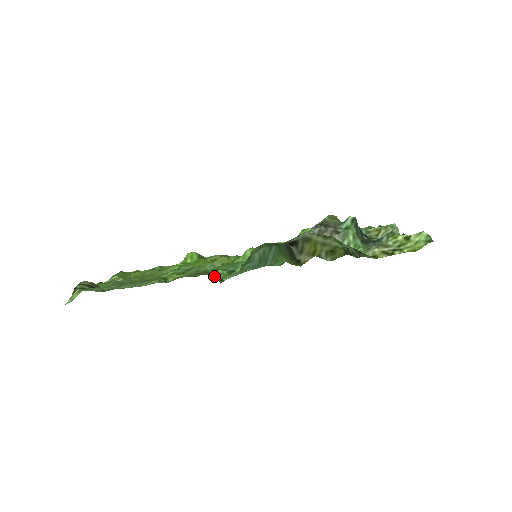
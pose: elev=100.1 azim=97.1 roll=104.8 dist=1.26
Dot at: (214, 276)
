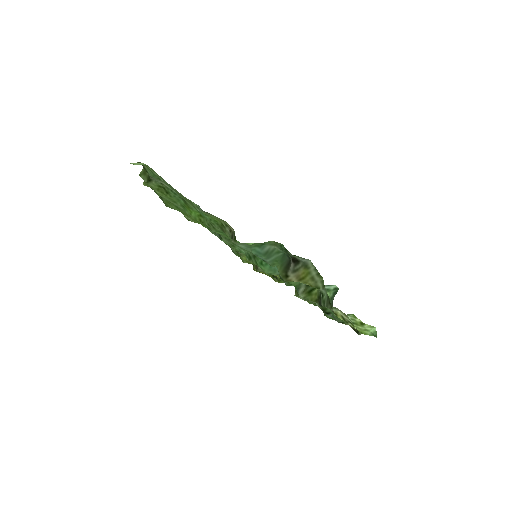
Dot at: (230, 236)
